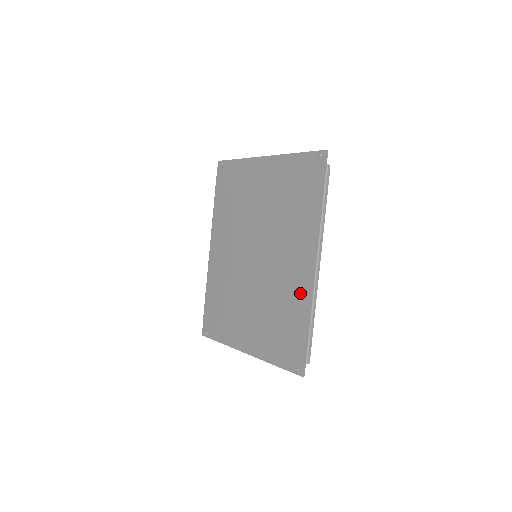
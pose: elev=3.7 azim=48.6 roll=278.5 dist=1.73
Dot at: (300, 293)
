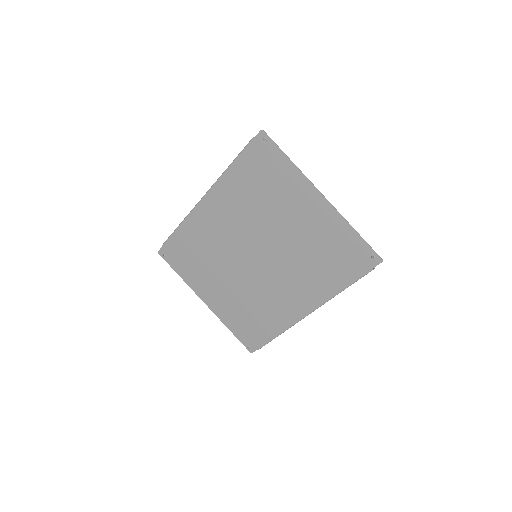
Dot at: (282, 315)
